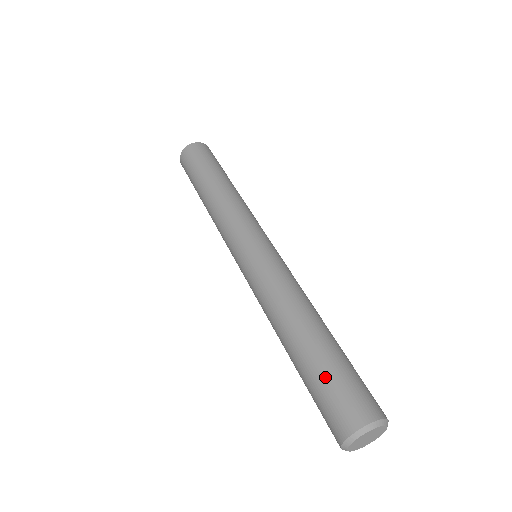
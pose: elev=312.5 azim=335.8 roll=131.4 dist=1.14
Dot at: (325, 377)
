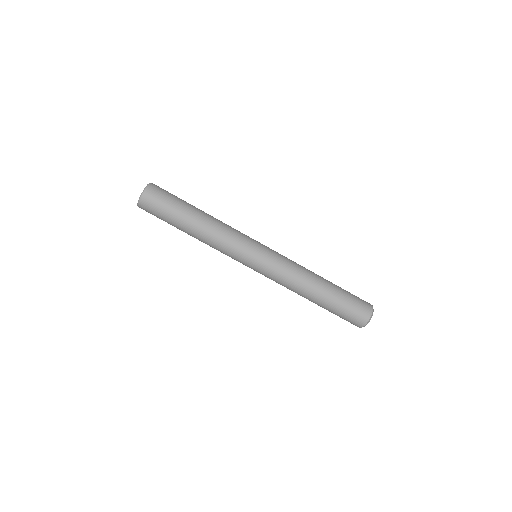
Dot at: (345, 304)
